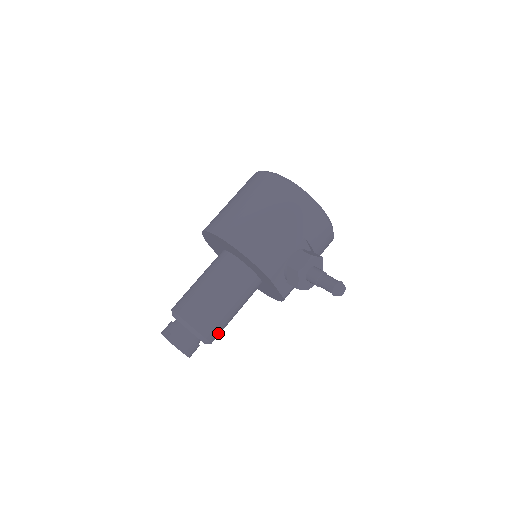
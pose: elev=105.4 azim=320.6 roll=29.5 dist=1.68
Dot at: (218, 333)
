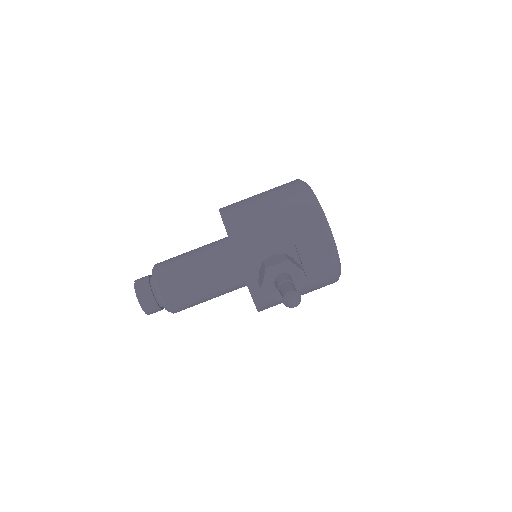
Dot at: (179, 303)
